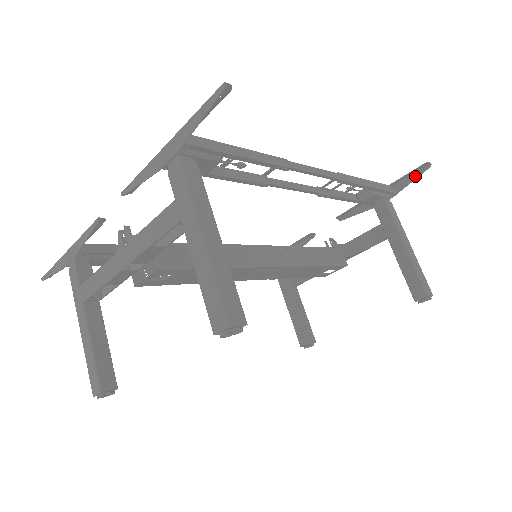
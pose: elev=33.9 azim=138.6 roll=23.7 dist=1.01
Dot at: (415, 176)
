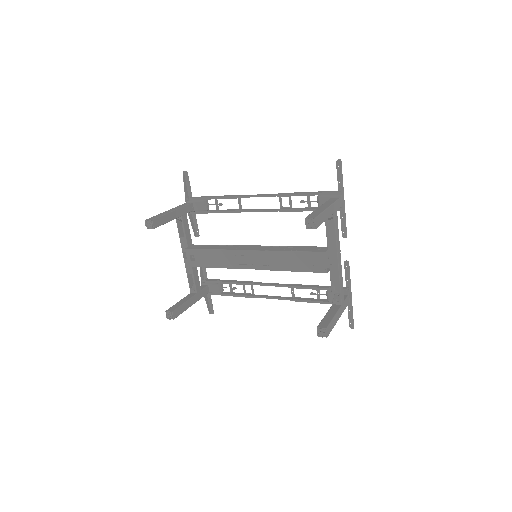
Dot at: (341, 173)
